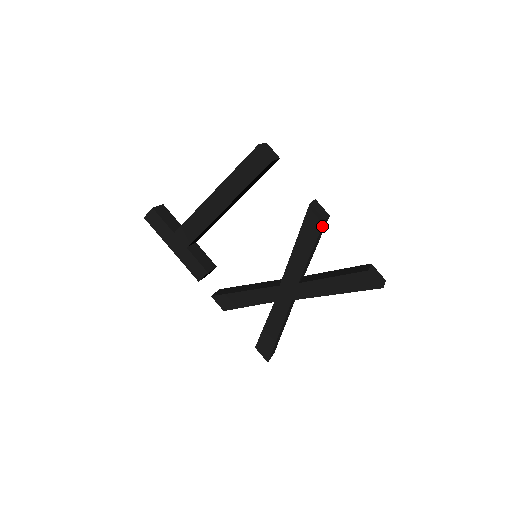
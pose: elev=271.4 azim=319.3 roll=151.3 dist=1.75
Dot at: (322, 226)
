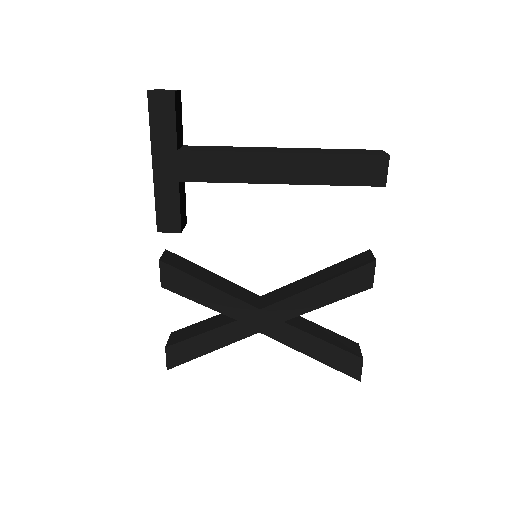
Dot at: (365, 290)
